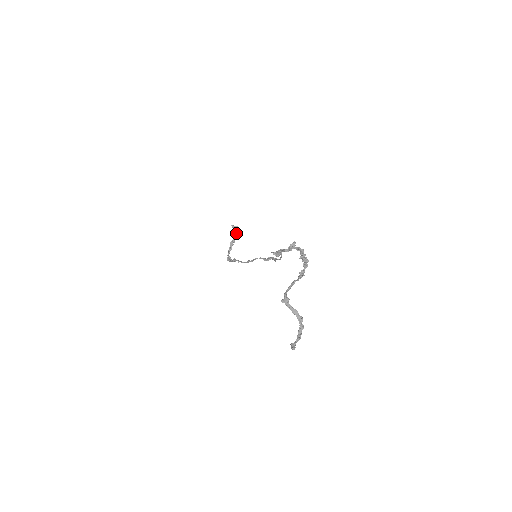
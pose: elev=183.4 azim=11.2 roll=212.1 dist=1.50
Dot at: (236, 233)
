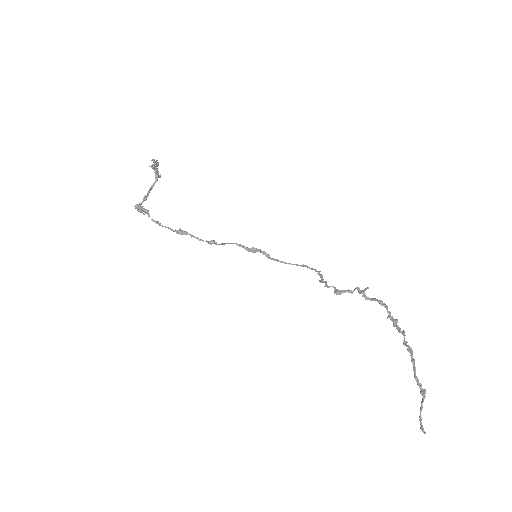
Dot at: (157, 173)
